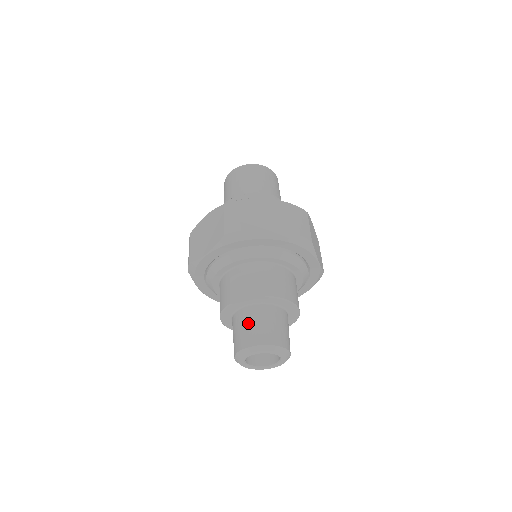
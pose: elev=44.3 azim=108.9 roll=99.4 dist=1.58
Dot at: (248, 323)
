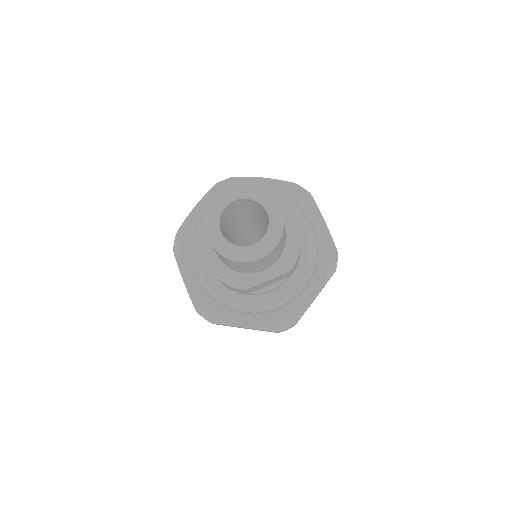
Dot at: occluded
